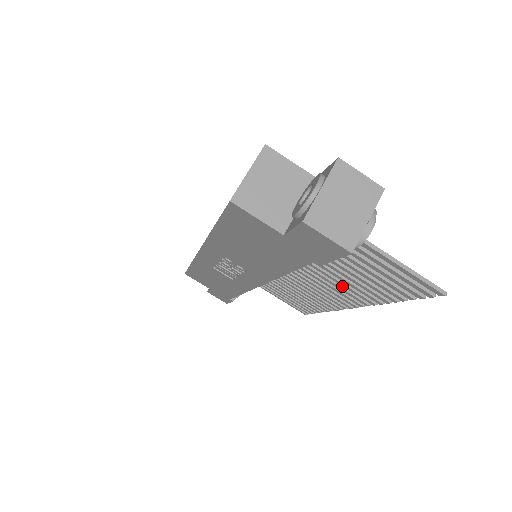
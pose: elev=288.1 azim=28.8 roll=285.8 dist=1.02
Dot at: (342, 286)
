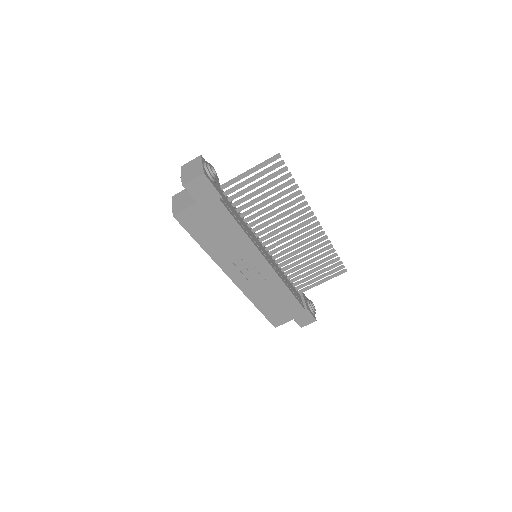
Dot at: (290, 216)
